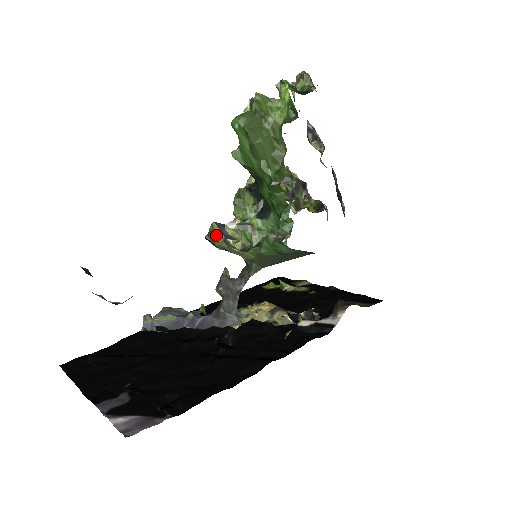
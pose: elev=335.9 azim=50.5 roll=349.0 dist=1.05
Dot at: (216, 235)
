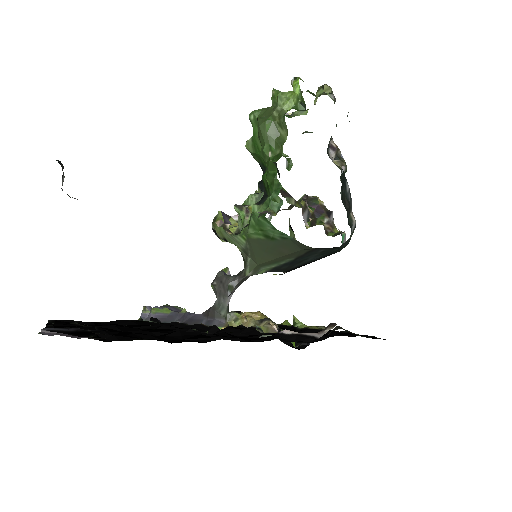
Dot at: (218, 220)
